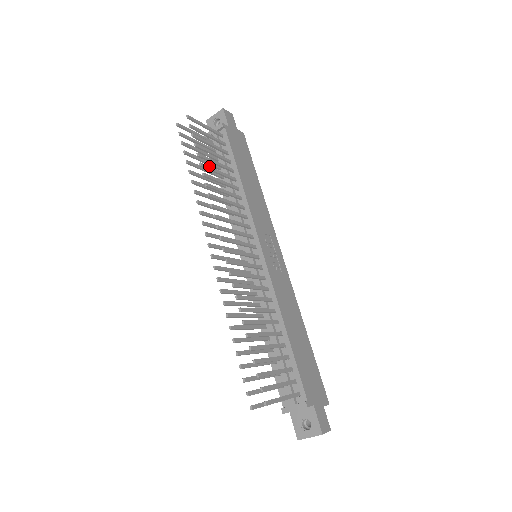
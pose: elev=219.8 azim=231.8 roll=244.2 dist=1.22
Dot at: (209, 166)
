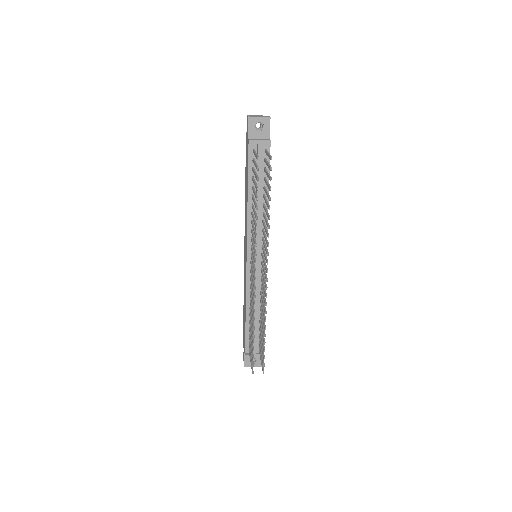
Dot at: occluded
